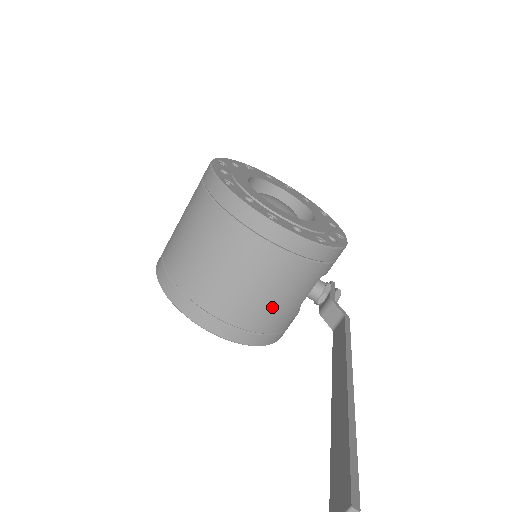
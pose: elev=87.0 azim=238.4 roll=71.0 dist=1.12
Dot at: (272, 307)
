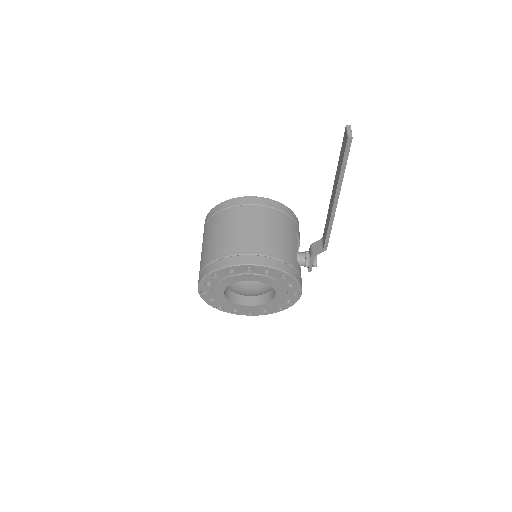
Dot at: (281, 241)
